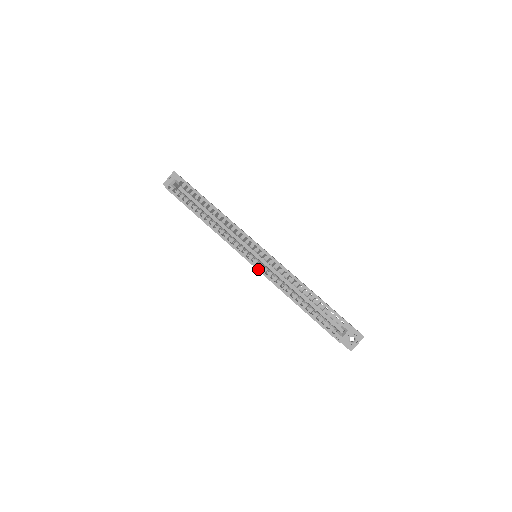
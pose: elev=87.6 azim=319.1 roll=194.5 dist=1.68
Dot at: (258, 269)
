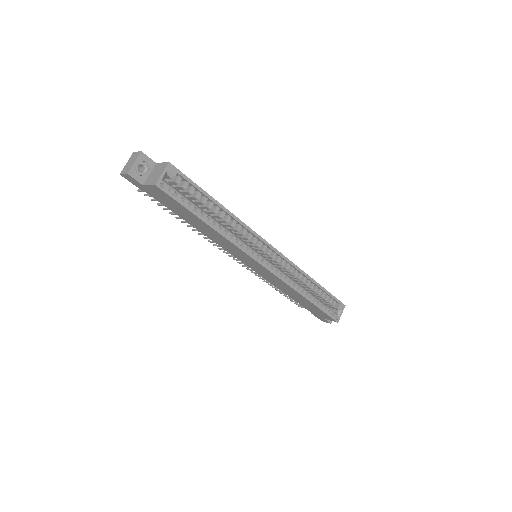
Dot at: (275, 274)
